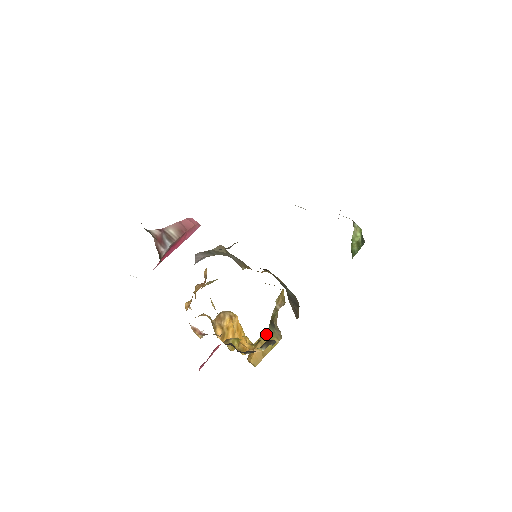
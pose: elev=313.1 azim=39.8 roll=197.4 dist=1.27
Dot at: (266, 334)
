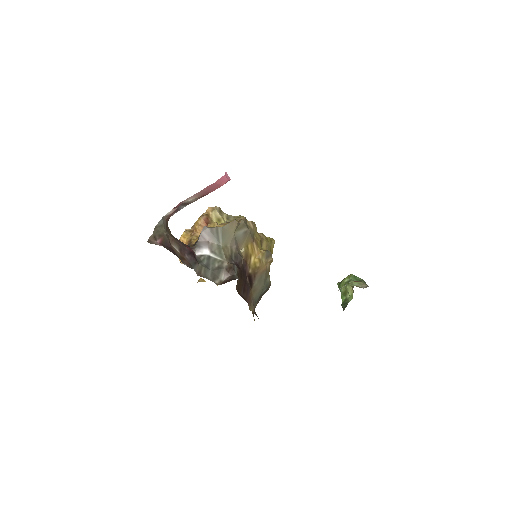
Dot at: occluded
